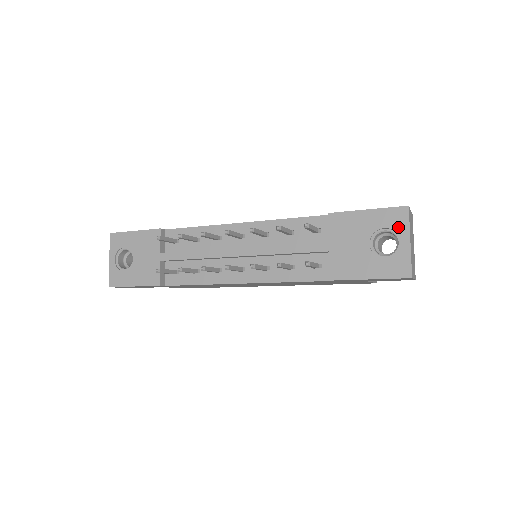
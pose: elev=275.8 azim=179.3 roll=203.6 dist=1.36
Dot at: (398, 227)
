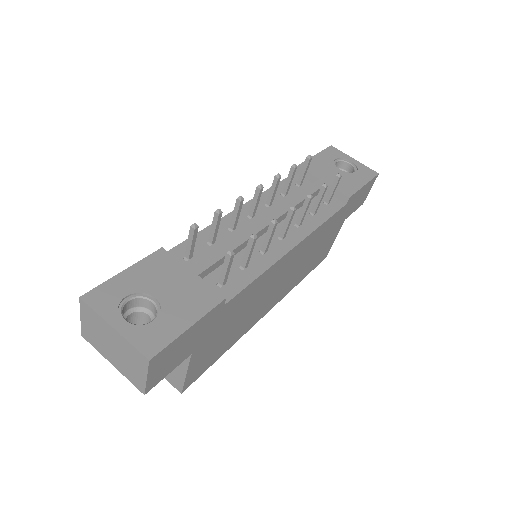
Dot at: (341, 156)
